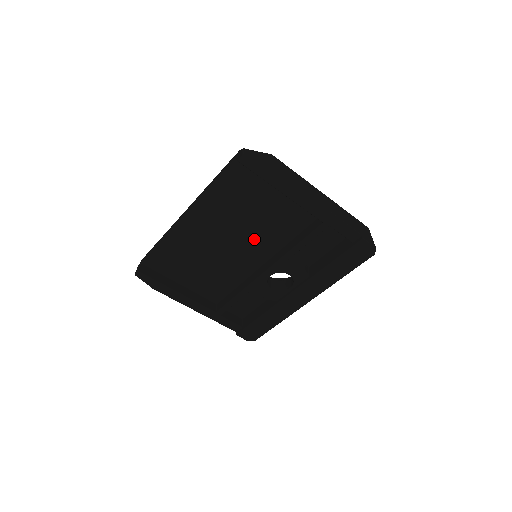
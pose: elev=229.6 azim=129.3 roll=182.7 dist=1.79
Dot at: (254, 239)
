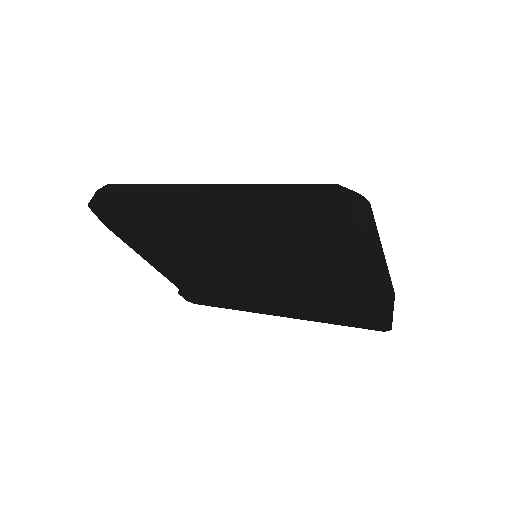
Dot at: (269, 251)
